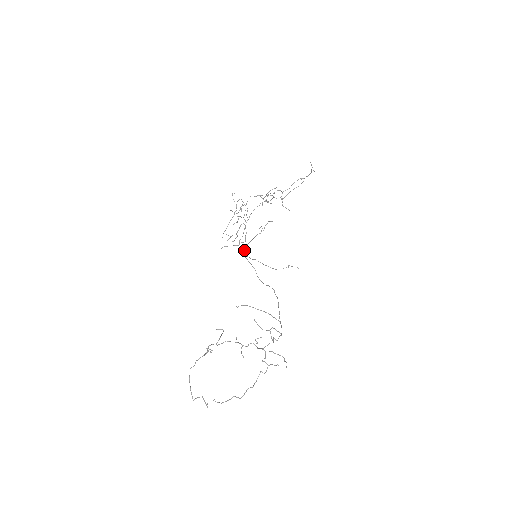
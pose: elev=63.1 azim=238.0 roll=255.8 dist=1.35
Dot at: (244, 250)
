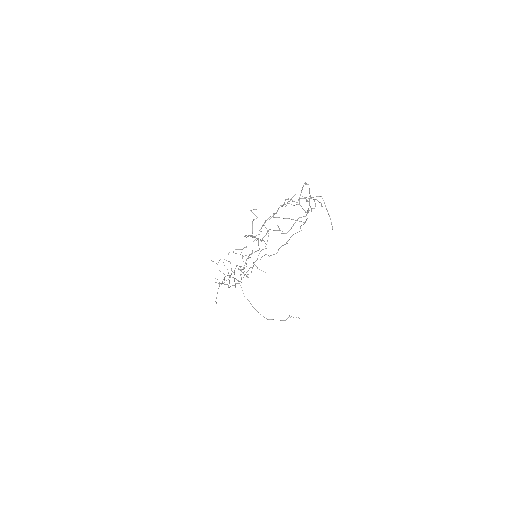
Dot at: (243, 273)
